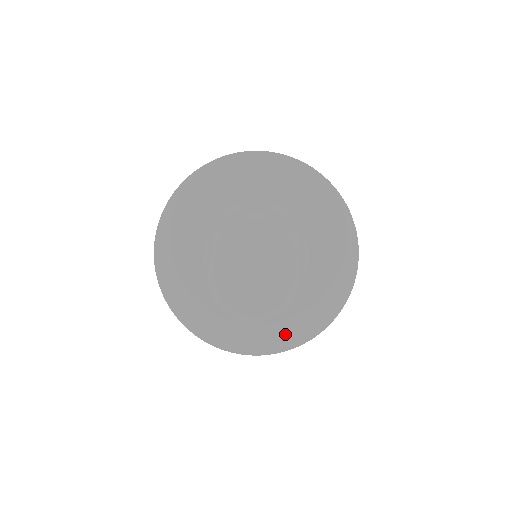
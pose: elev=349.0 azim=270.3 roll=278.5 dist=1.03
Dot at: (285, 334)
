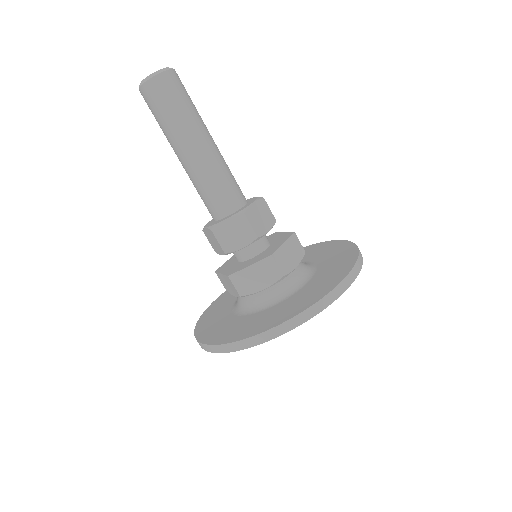
Dot at: (254, 328)
